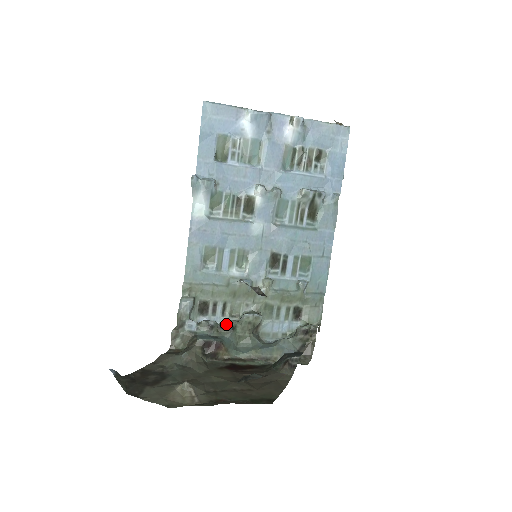
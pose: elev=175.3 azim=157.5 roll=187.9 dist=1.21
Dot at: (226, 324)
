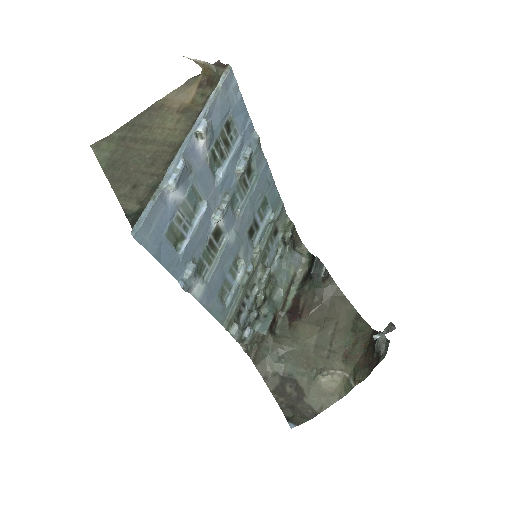
Dot at: (262, 302)
